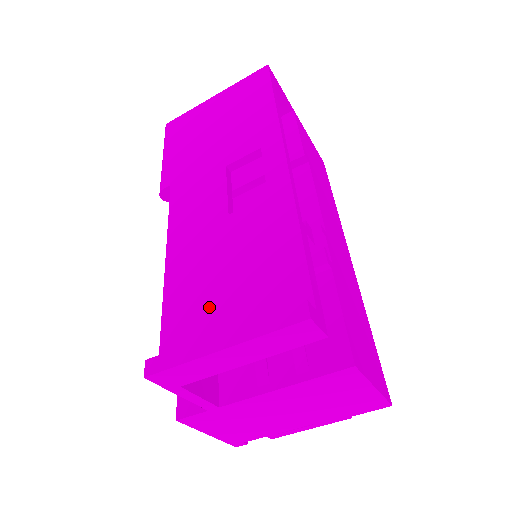
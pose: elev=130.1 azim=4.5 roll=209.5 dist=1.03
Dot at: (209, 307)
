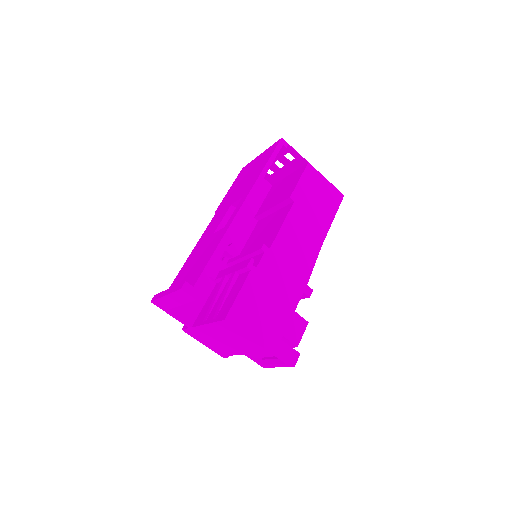
Dot at: (183, 278)
